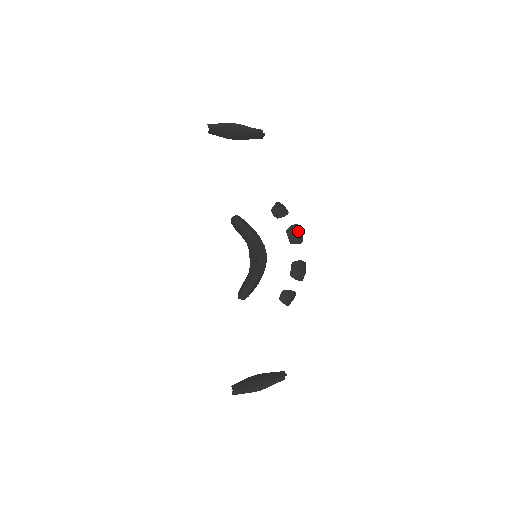
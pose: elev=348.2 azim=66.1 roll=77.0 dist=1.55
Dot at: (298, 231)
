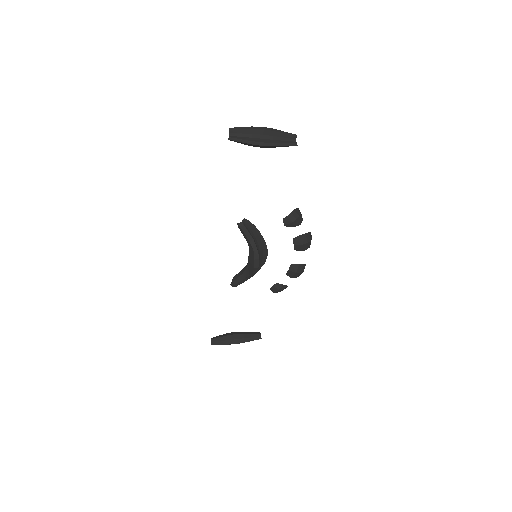
Dot at: (306, 241)
